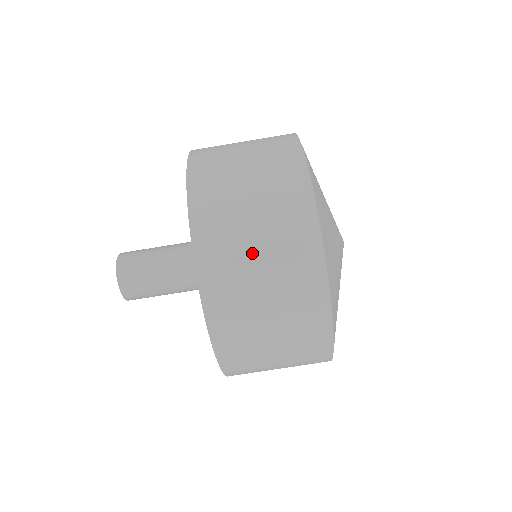
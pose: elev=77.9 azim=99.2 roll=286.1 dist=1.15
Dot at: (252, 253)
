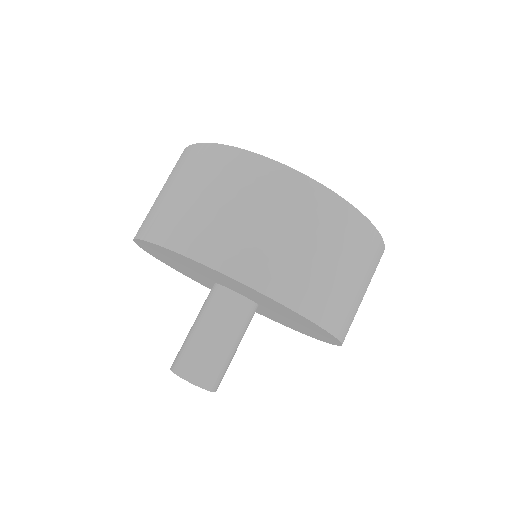
Dot at: (293, 245)
